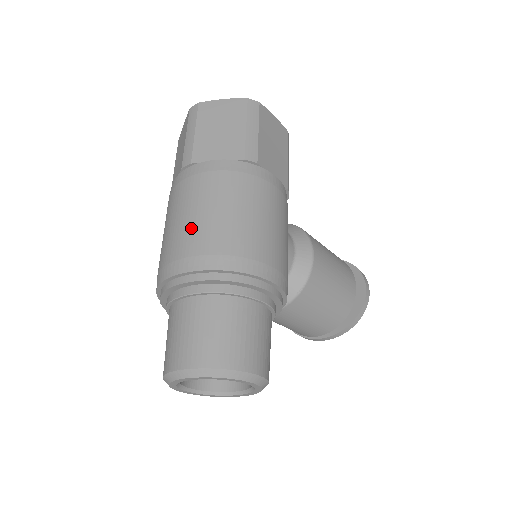
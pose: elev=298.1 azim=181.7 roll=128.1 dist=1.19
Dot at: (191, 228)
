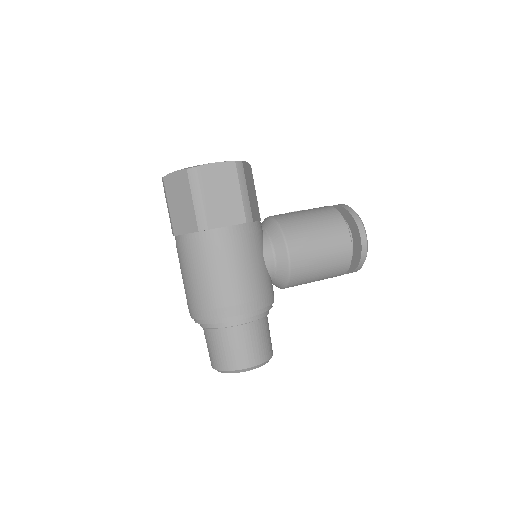
Dot at: (187, 289)
